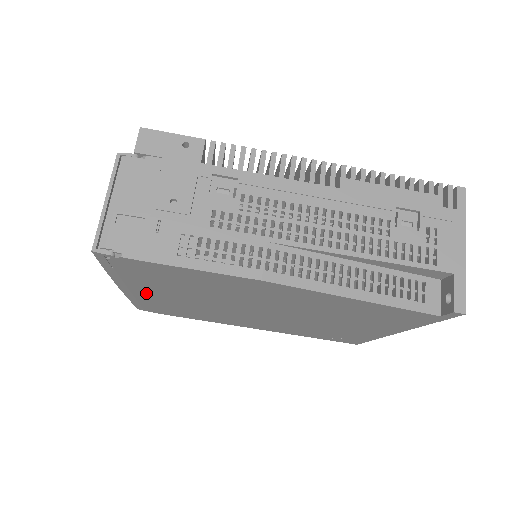
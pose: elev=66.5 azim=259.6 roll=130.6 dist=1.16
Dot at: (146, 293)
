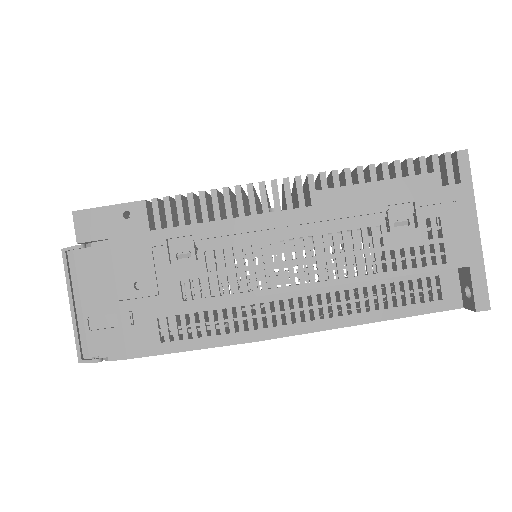
Dot at: occluded
